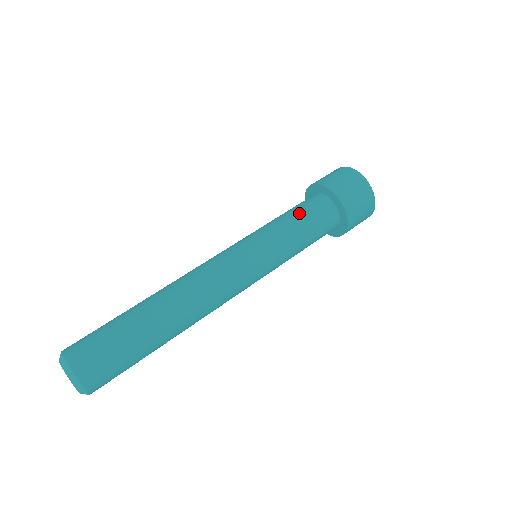
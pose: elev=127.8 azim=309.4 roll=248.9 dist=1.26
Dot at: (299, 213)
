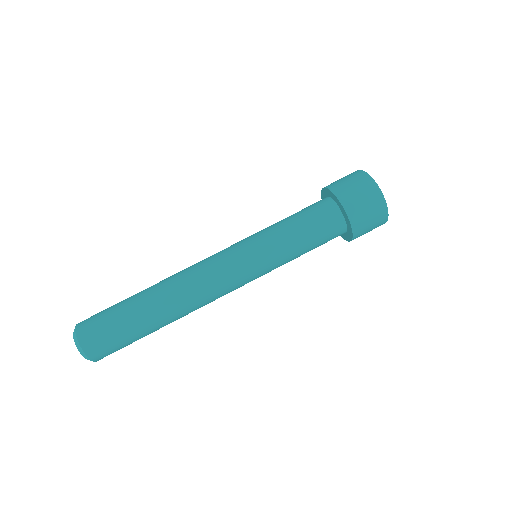
Dot at: (314, 243)
